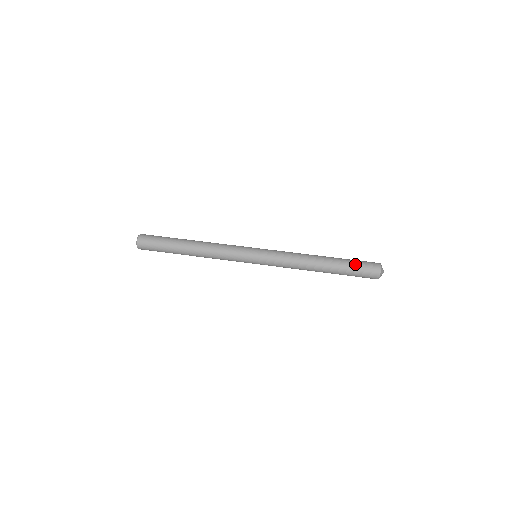
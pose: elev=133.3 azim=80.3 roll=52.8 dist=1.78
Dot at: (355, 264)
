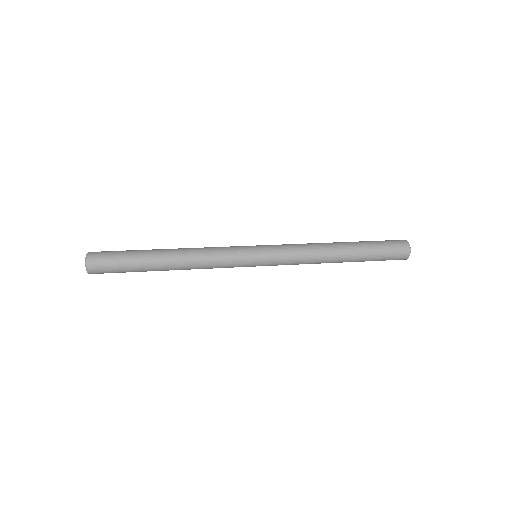
Dot at: (379, 243)
